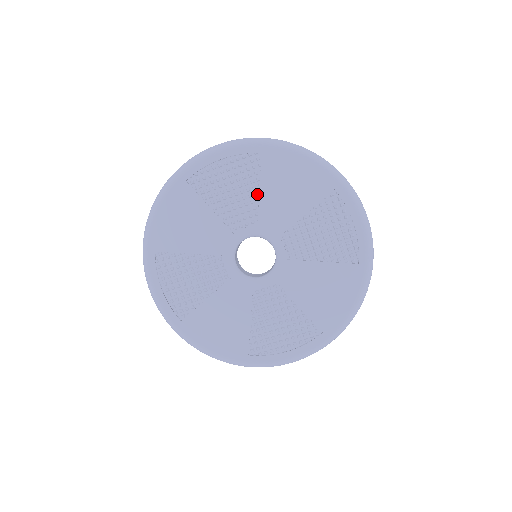
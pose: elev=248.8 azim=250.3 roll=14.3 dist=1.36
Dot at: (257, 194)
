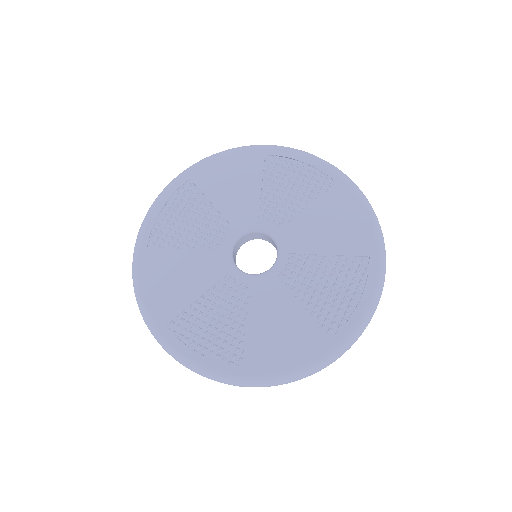
Dot at: (211, 207)
